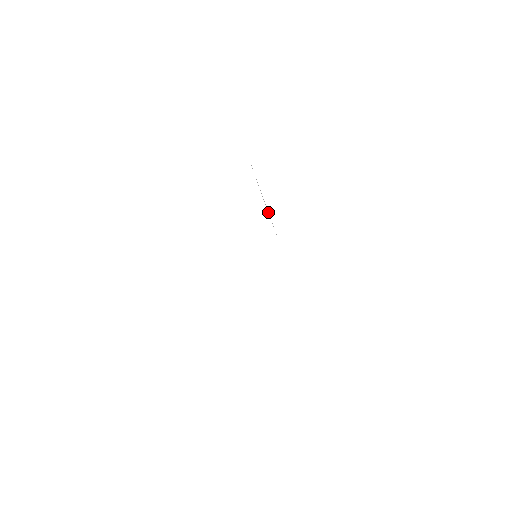
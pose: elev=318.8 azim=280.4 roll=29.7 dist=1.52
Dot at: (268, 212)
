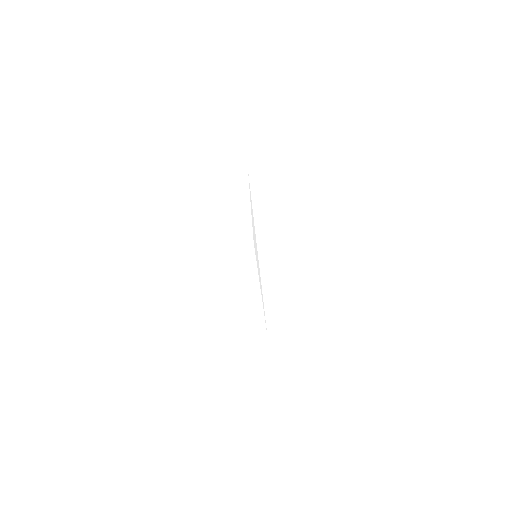
Dot at: (258, 263)
